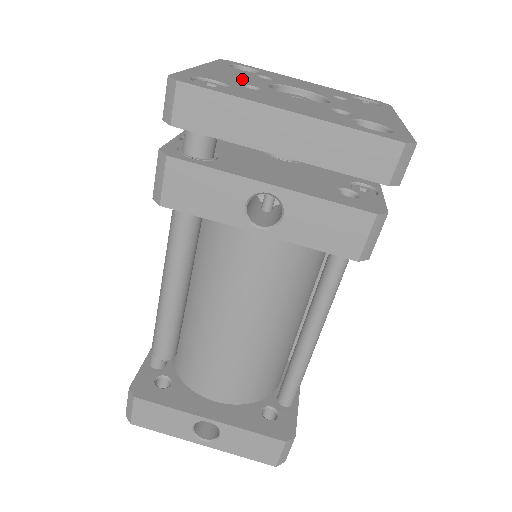
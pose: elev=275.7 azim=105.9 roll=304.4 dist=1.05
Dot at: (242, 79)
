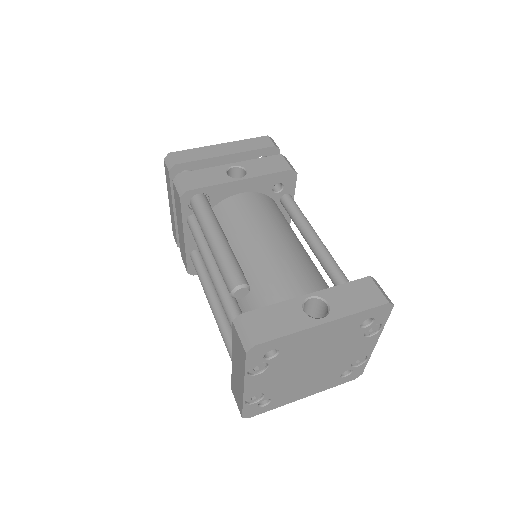
Dot at: occluded
